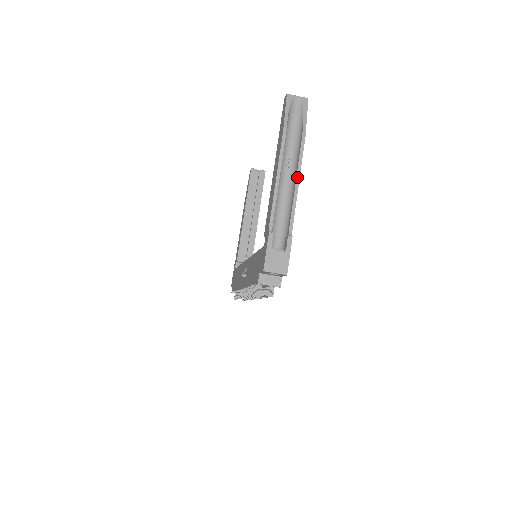
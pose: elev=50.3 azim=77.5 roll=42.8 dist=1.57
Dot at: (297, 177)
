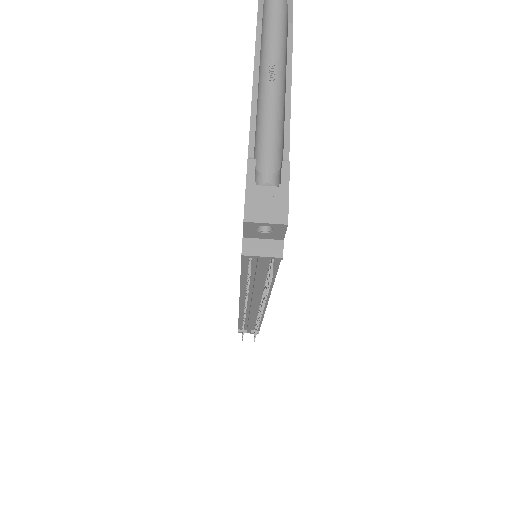
Dot at: (287, 78)
